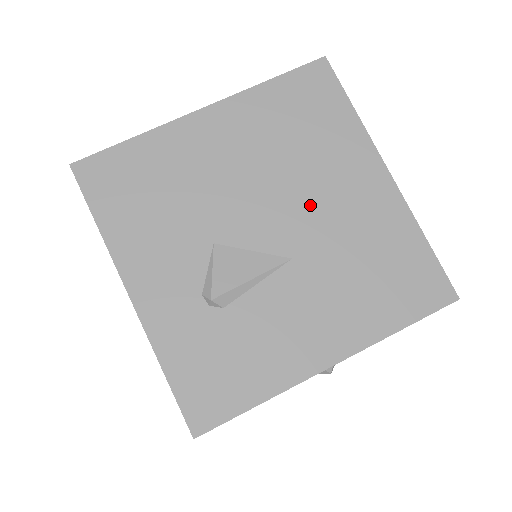
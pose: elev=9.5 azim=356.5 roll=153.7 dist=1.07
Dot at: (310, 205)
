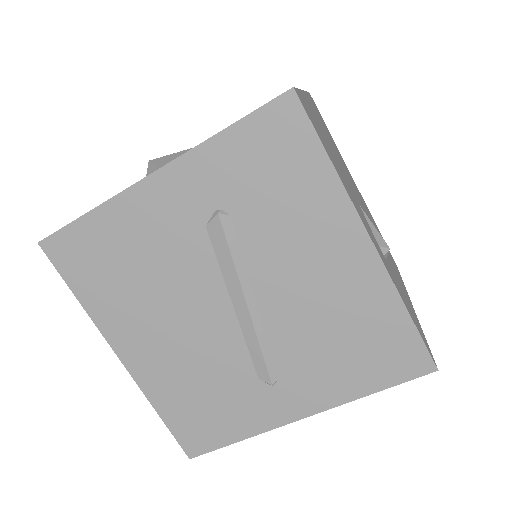
Dot at: occluded
